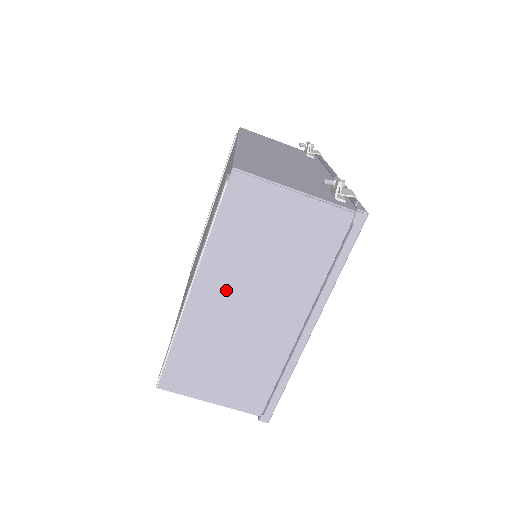
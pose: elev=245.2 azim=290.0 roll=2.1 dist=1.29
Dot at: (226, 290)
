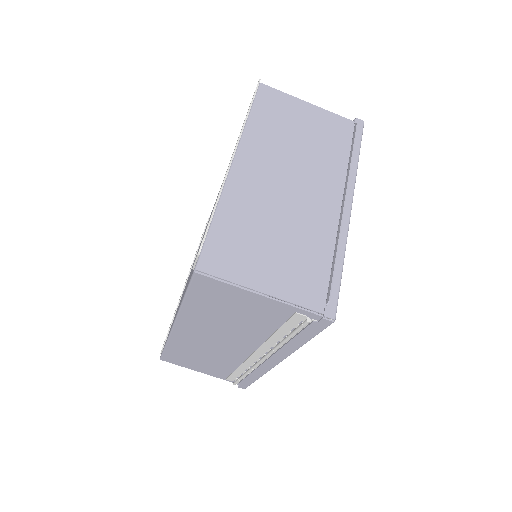
Dot at: (265, 166)
